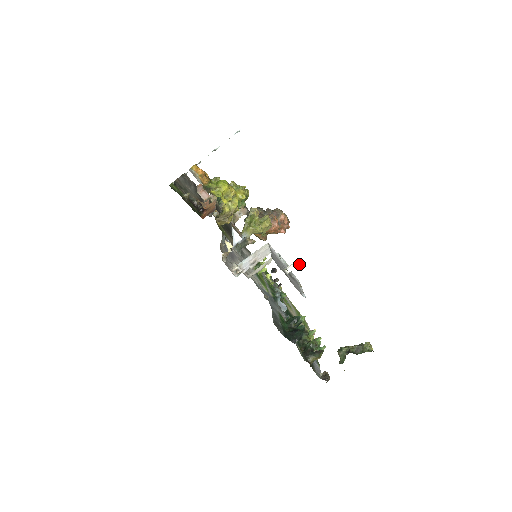
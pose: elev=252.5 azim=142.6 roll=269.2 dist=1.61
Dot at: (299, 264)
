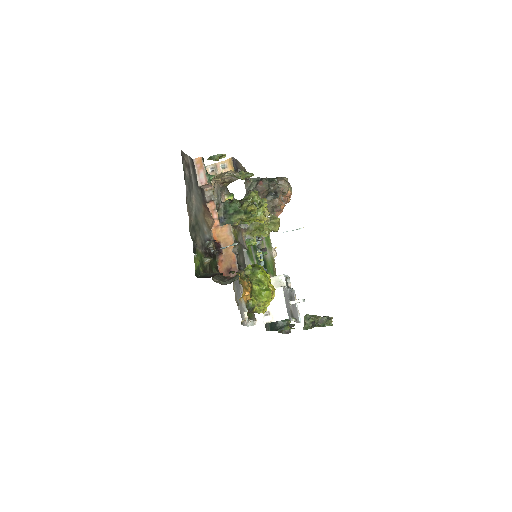
Dot at: occluded
